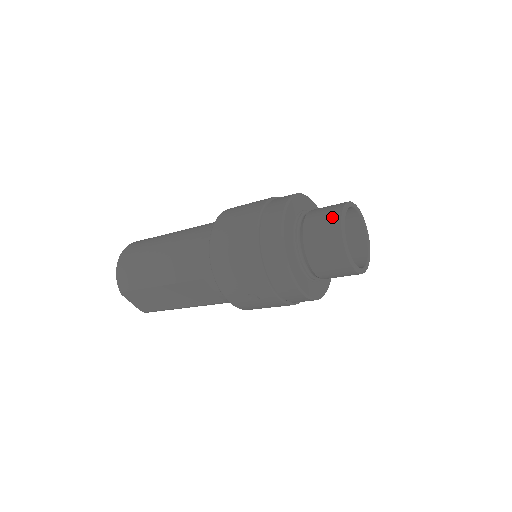
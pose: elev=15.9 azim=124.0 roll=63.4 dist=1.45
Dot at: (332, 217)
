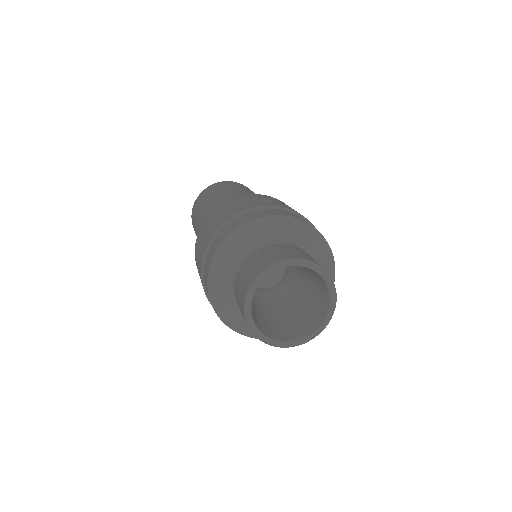
Dot at: (241, 304)
